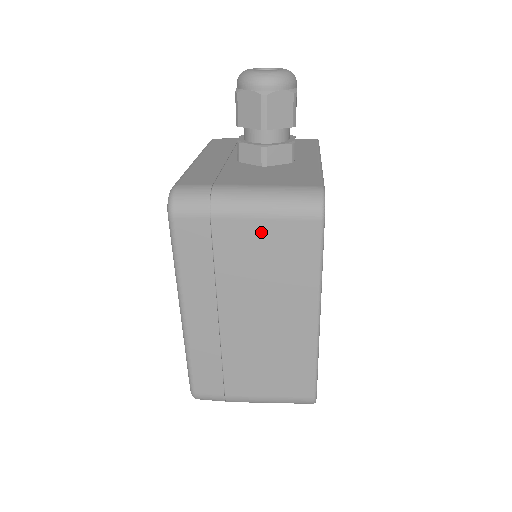
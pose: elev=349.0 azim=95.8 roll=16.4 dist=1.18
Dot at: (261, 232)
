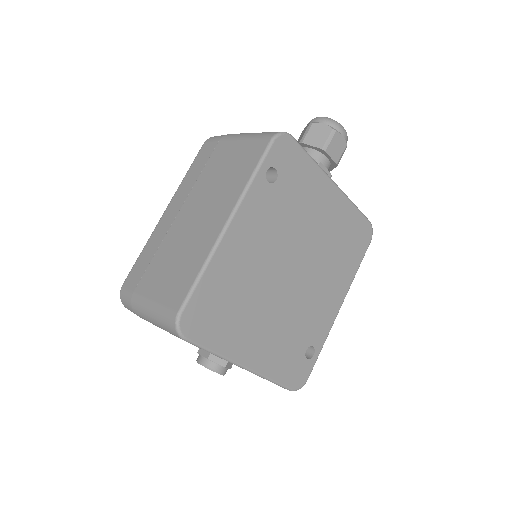
Dot at: (236, 149)
